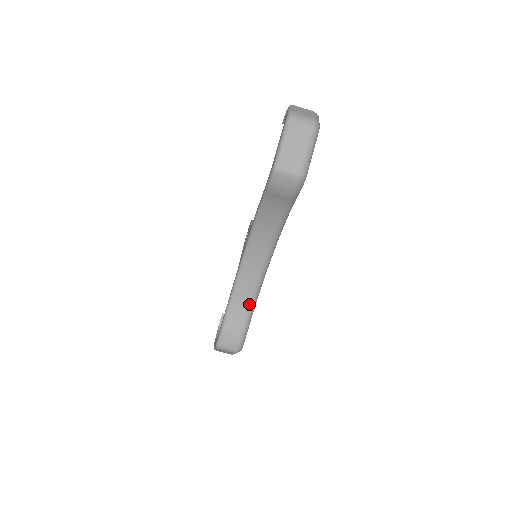
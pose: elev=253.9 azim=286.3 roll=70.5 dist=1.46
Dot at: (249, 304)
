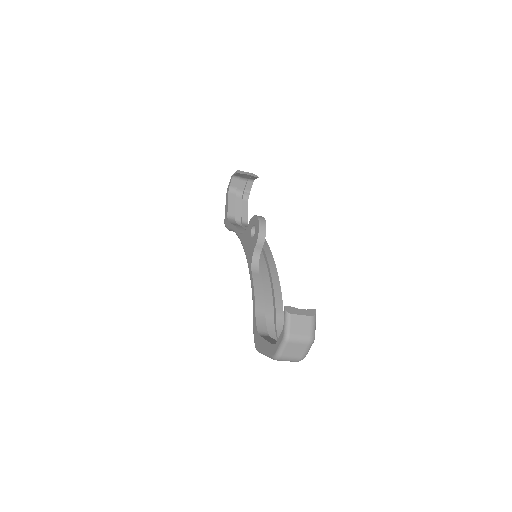
Dot at: occluded
